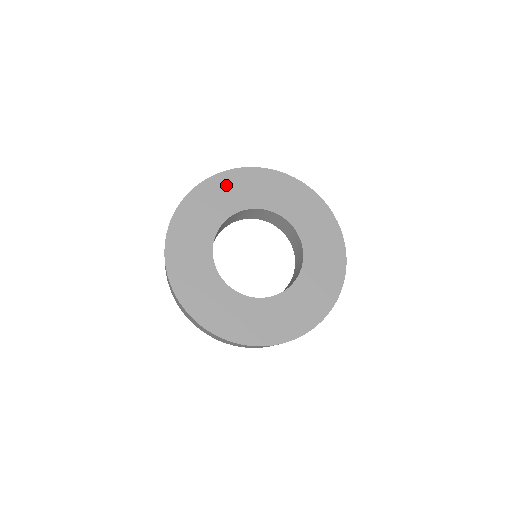
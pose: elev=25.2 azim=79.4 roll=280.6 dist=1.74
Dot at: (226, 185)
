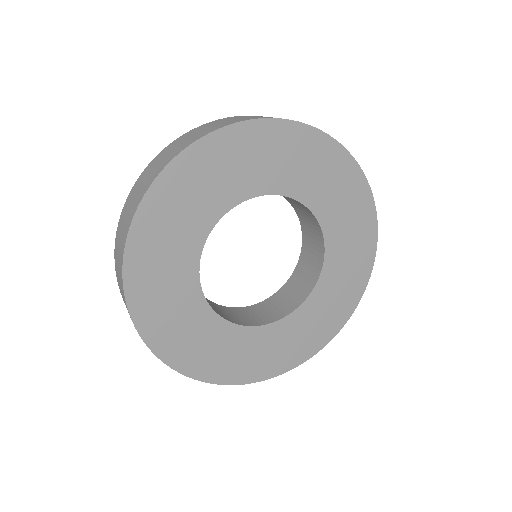
Dot at: (328, 163)
